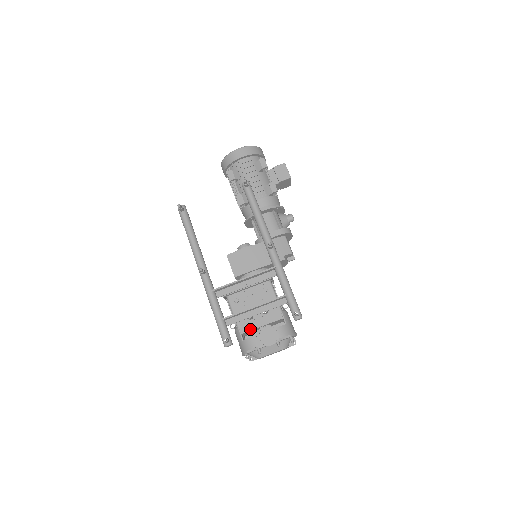
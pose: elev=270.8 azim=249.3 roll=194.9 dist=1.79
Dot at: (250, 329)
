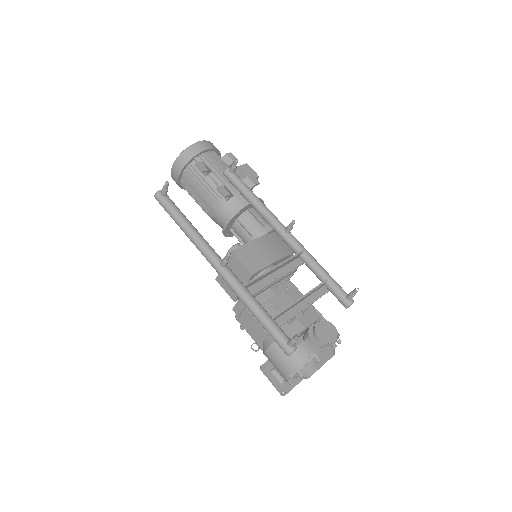
Dot at: occluded
